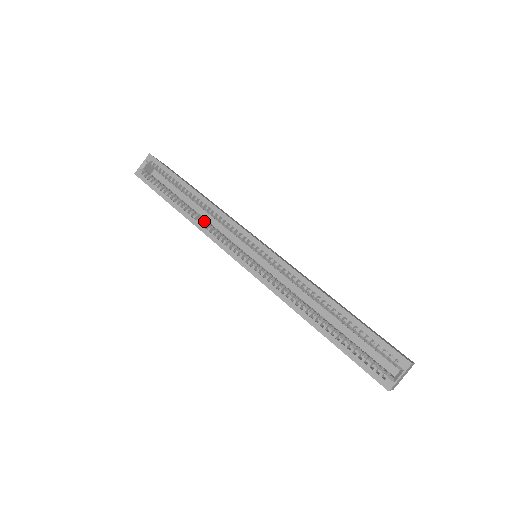
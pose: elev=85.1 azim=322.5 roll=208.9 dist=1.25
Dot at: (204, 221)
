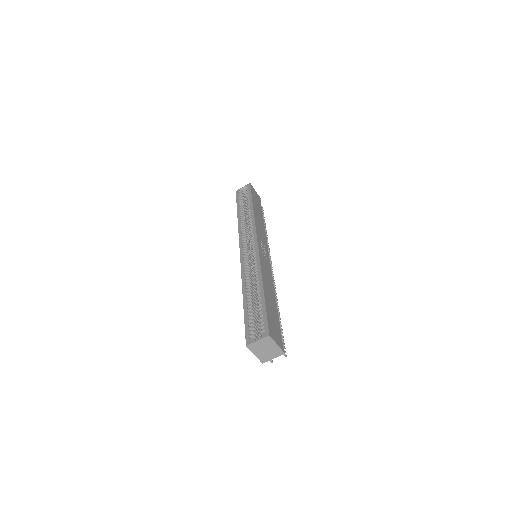
Dot at: (244, 224)
